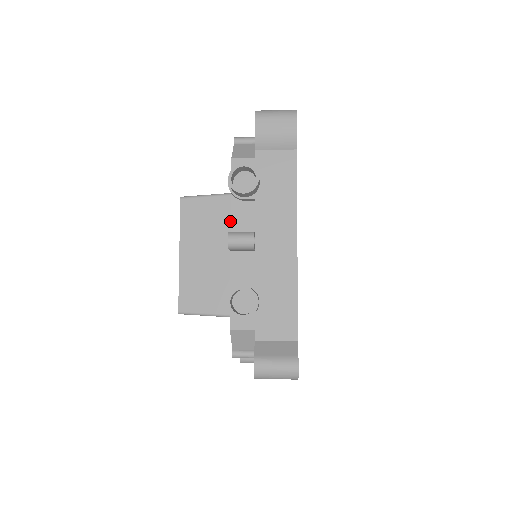
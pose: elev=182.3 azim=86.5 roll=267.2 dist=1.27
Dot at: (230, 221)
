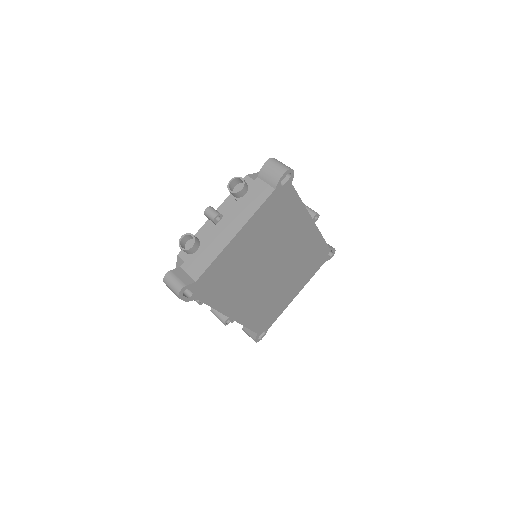
Dot at: occluded
